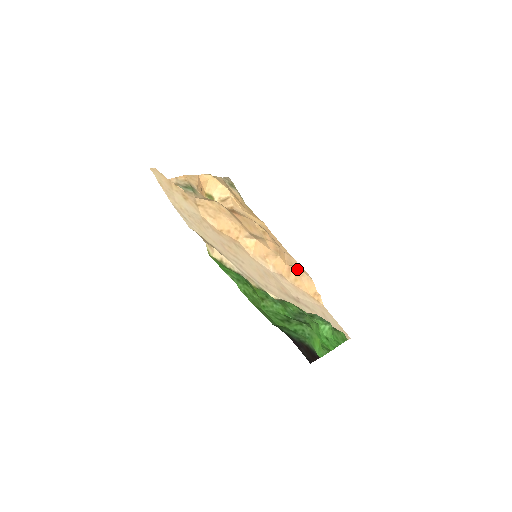
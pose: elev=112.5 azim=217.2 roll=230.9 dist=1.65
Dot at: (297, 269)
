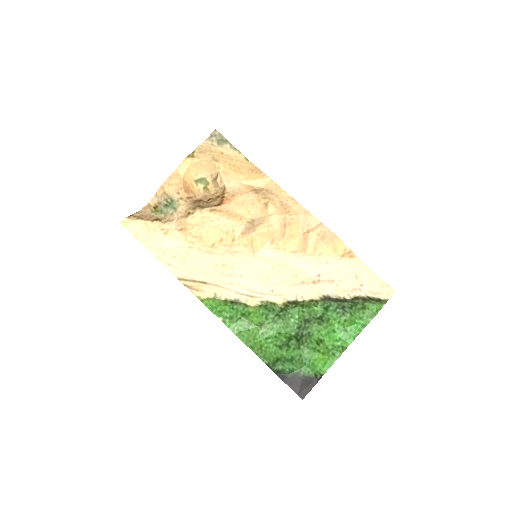
Dot at: (315, 234)
